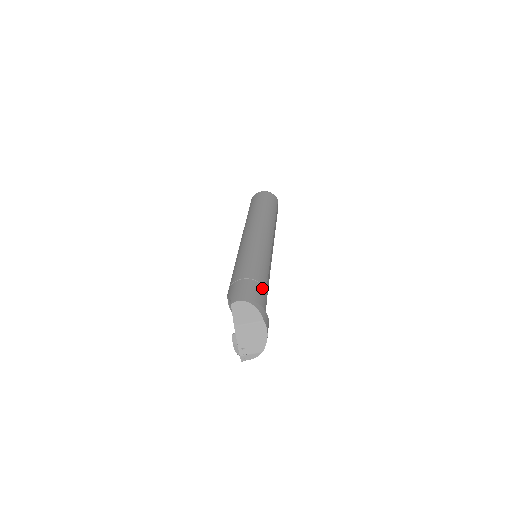
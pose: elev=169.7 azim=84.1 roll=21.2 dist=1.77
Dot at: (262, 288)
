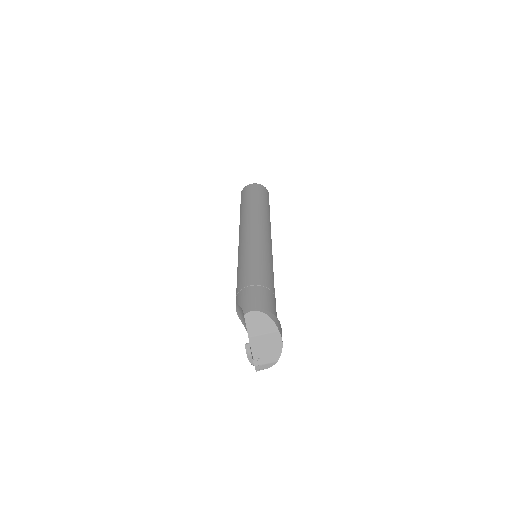
Dot at: (271, 294)
